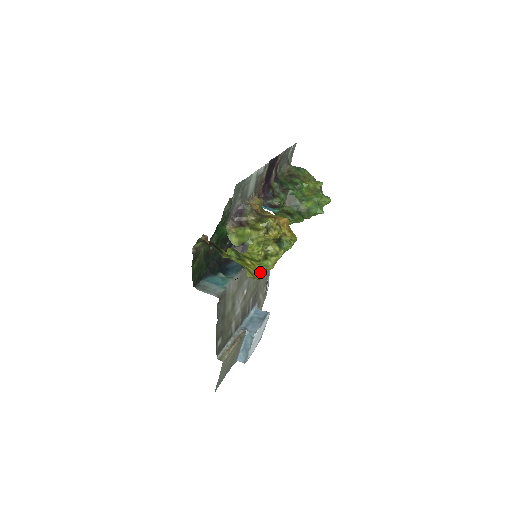
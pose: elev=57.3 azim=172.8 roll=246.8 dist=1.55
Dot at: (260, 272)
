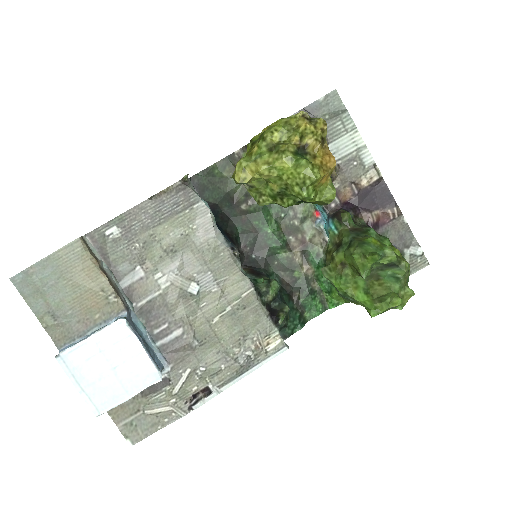
Dot at: (248, 159)
